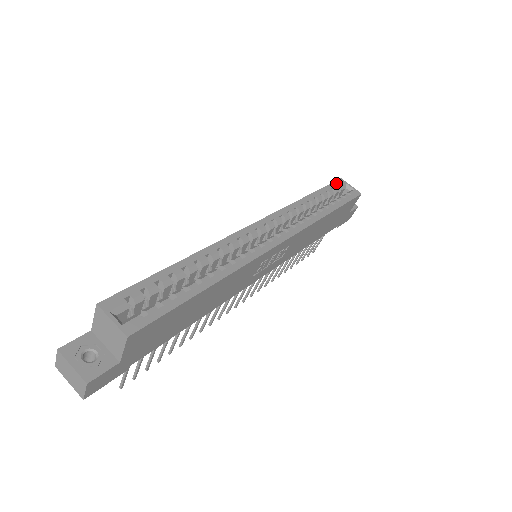
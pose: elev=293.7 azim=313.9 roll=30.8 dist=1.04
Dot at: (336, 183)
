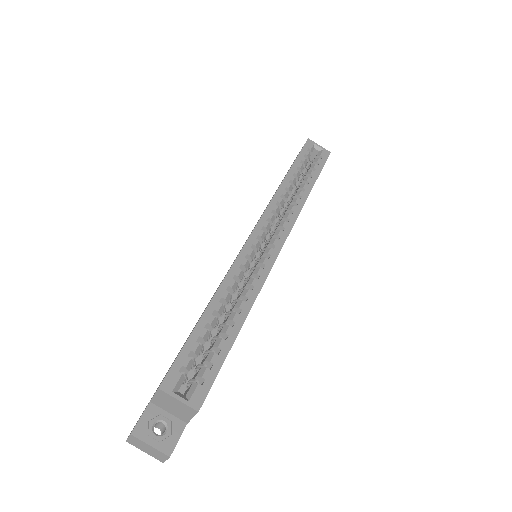
Dot at: (306, 147)
